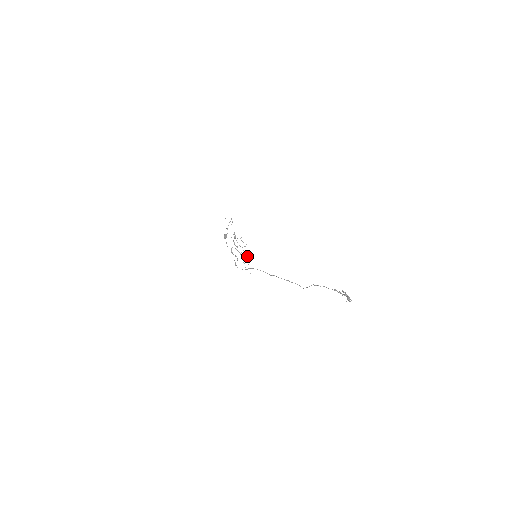
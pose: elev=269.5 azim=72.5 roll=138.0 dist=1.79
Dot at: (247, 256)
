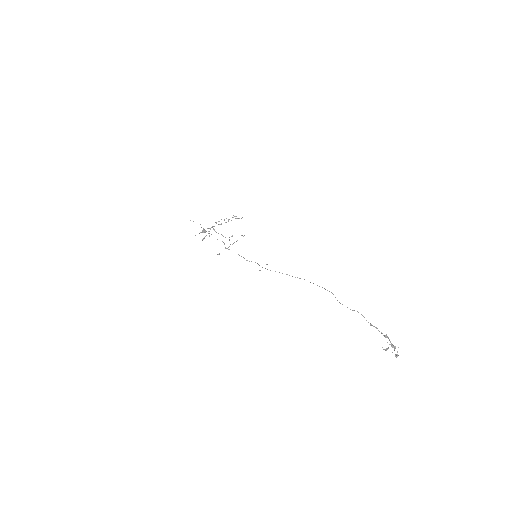
Dot at: occluded
